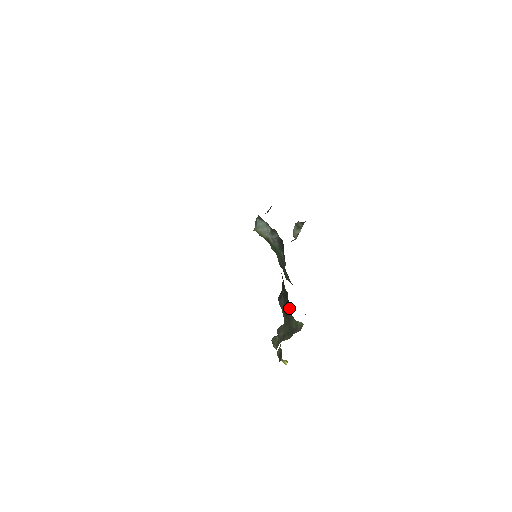
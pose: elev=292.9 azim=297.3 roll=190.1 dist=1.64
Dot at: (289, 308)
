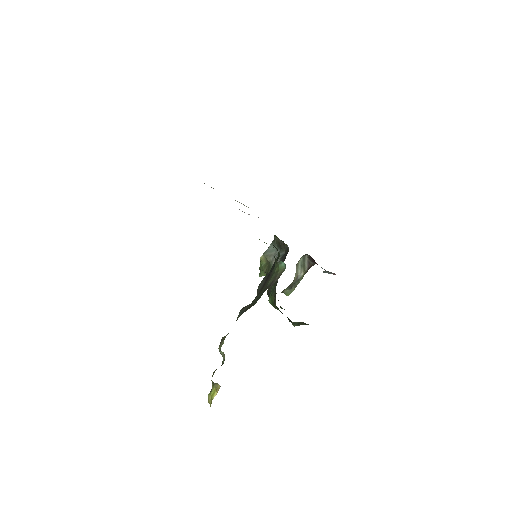
Dot at: (274, 267)
